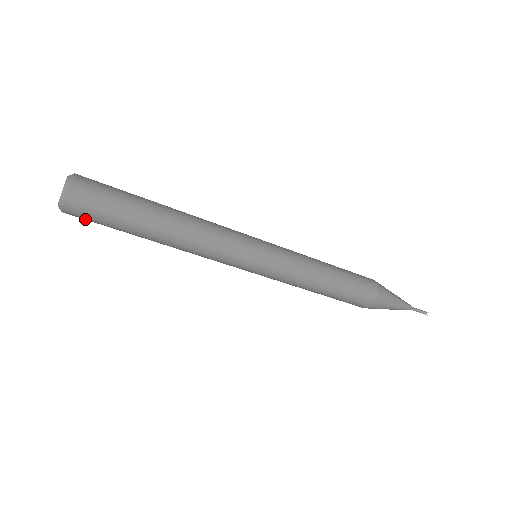
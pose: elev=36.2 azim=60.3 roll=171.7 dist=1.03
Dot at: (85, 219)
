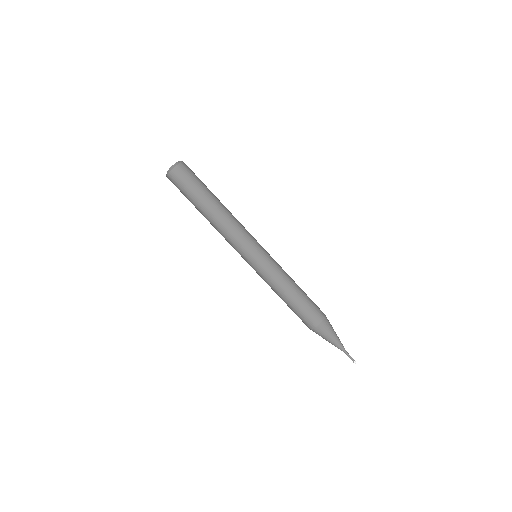
Dot at: (185, 176)
